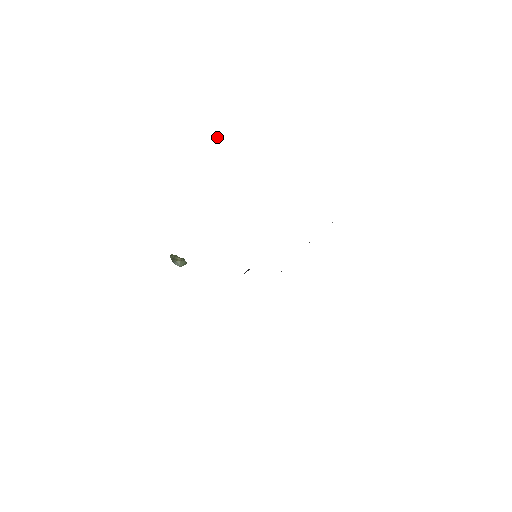
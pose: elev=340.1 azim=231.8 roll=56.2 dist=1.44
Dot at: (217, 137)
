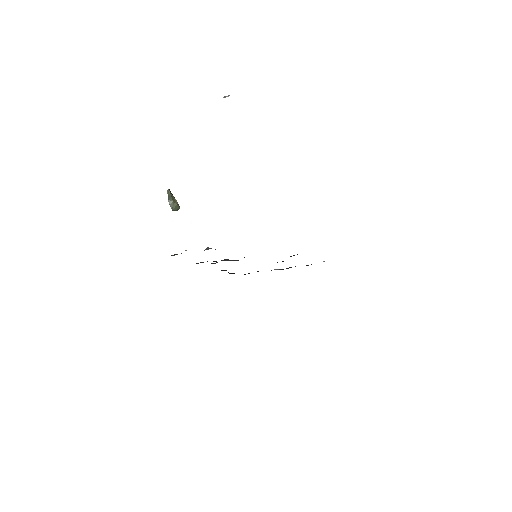
Dot at: (229, 95)
